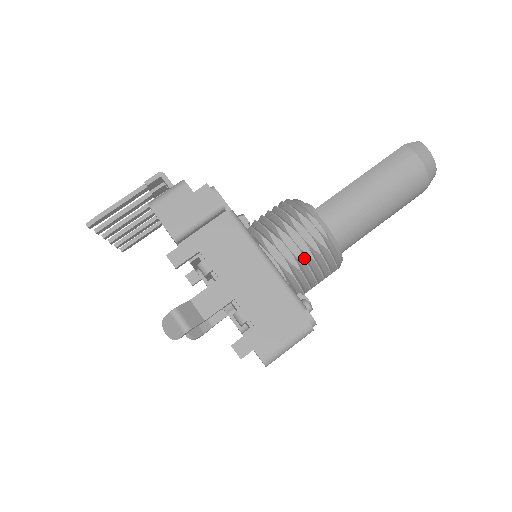
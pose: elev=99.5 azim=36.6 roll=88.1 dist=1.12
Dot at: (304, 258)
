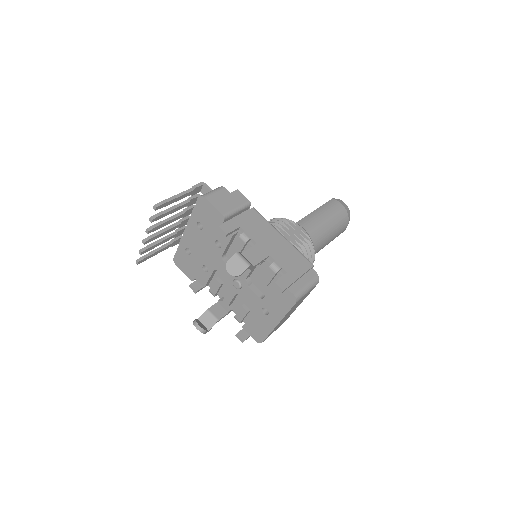
Dot at: (298, 245)
